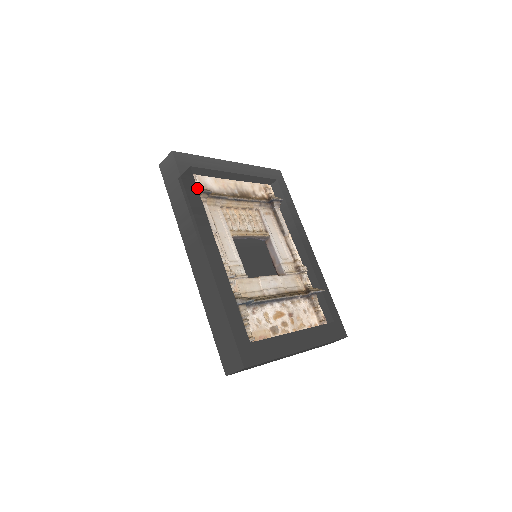
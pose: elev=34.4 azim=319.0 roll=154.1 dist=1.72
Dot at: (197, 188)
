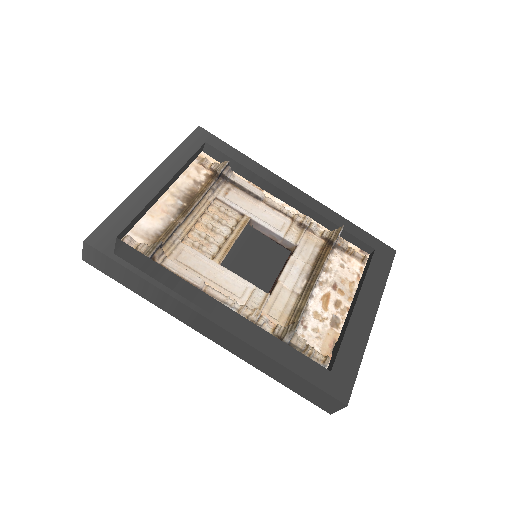
Dot at: (146, 257)
